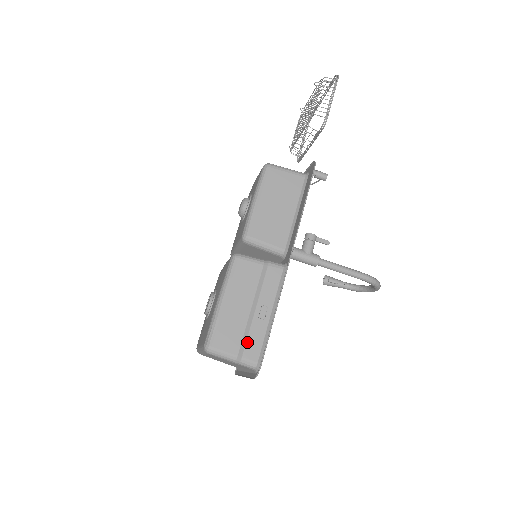
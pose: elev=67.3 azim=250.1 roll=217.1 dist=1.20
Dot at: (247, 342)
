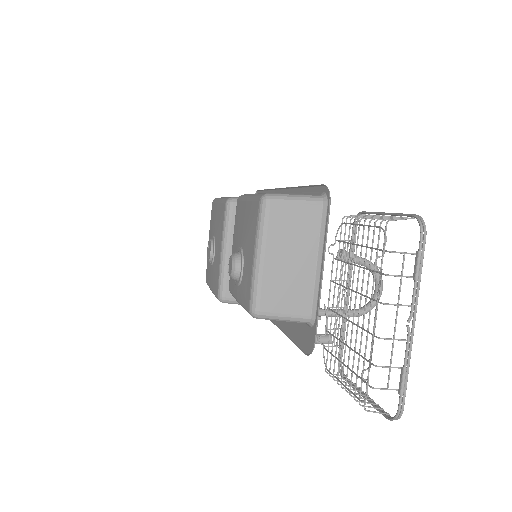
Dot at: occluded
